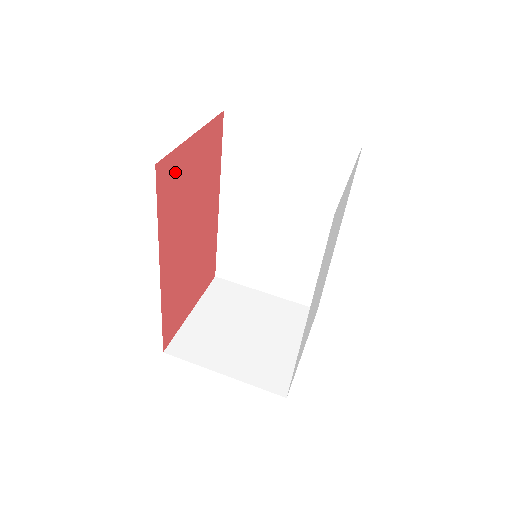
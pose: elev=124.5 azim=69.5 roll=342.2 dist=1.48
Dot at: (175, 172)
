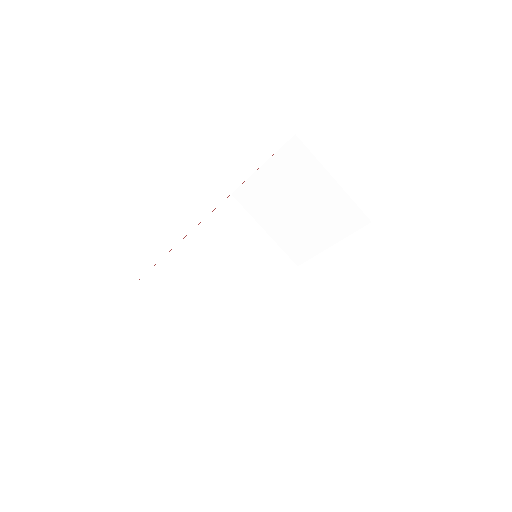
Dot at: occluded
